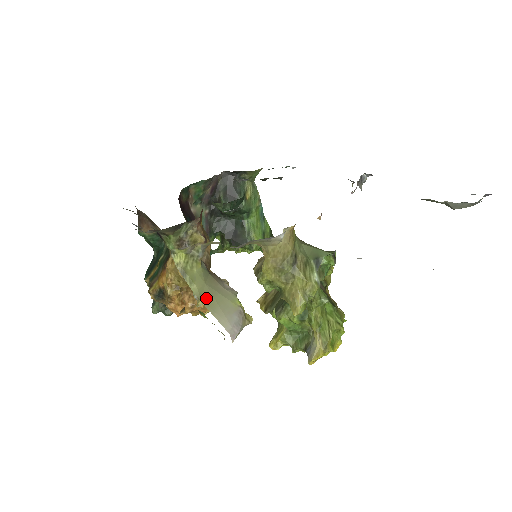
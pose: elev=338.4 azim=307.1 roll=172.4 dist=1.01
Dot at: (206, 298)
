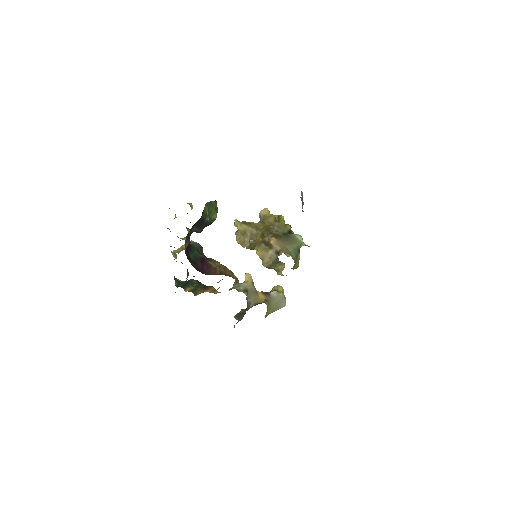
Dot at: (274, 309)
